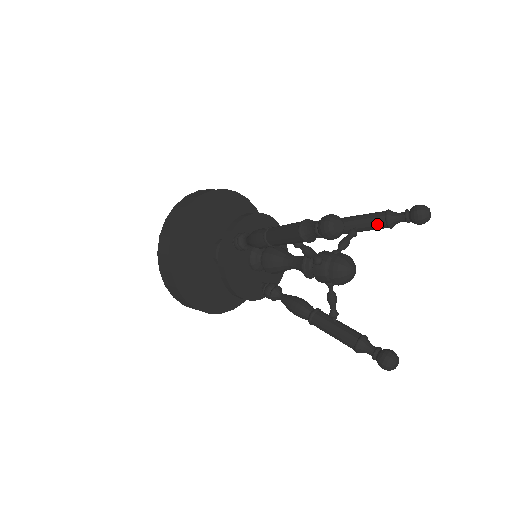
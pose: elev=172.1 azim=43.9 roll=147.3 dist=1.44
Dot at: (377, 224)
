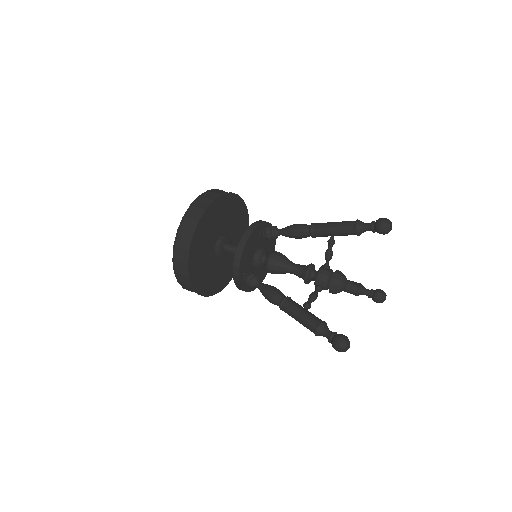
Dot at: occluded
